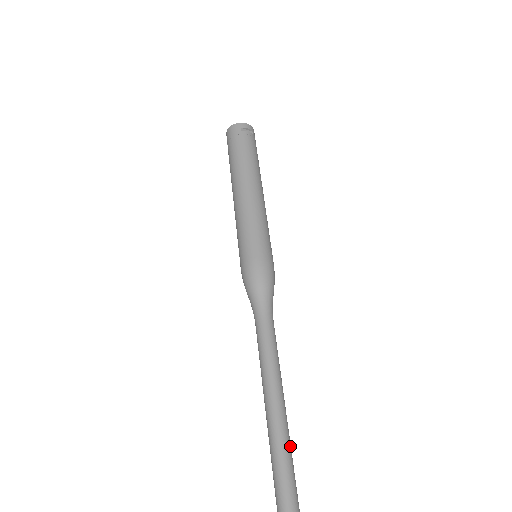
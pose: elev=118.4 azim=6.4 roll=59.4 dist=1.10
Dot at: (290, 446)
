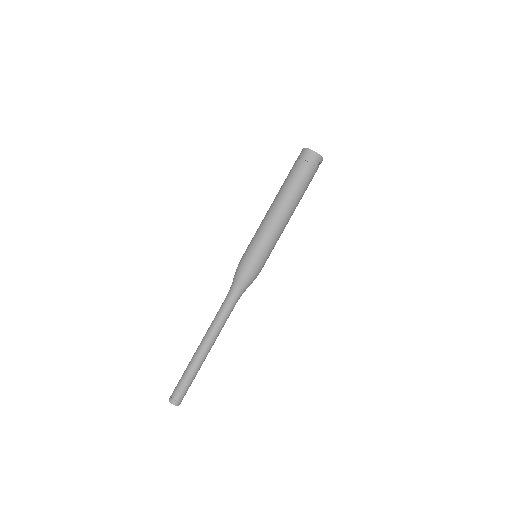
Dot at: (199, 369)
